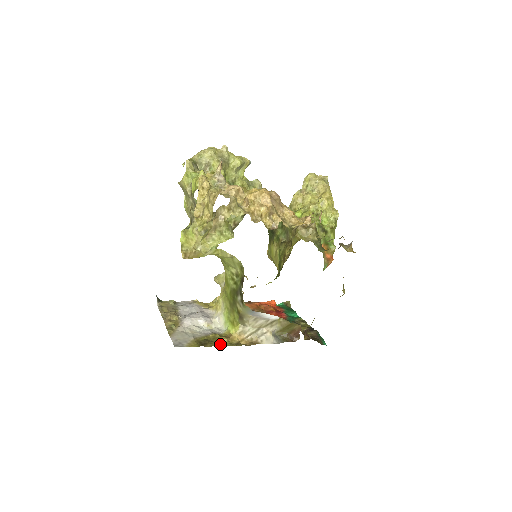
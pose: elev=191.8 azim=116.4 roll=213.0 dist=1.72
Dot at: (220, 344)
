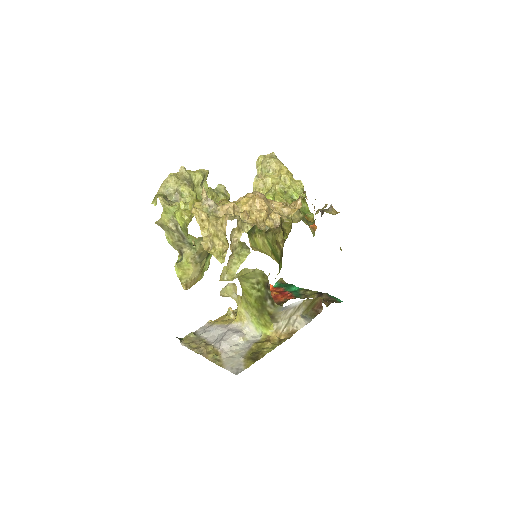
Dot at: (268, 350)
